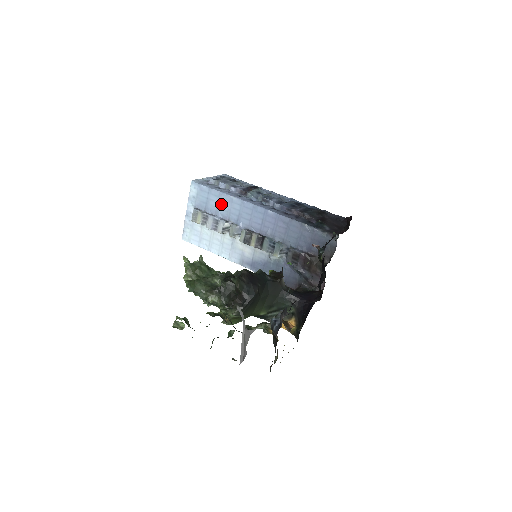
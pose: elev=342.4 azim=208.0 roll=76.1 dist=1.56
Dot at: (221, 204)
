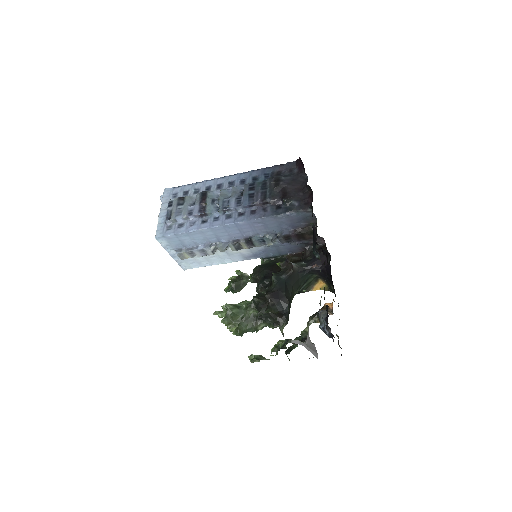
Dot at: (195, 238)
